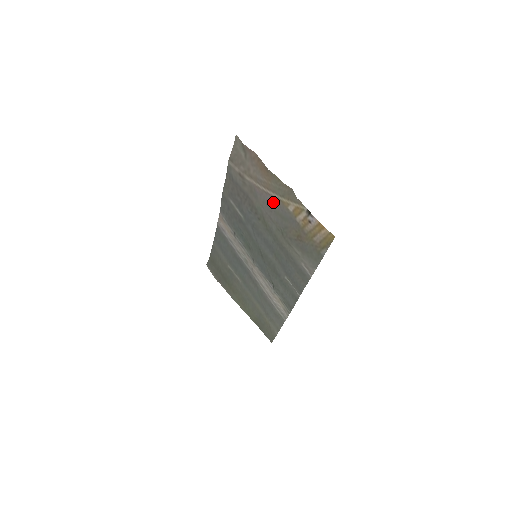
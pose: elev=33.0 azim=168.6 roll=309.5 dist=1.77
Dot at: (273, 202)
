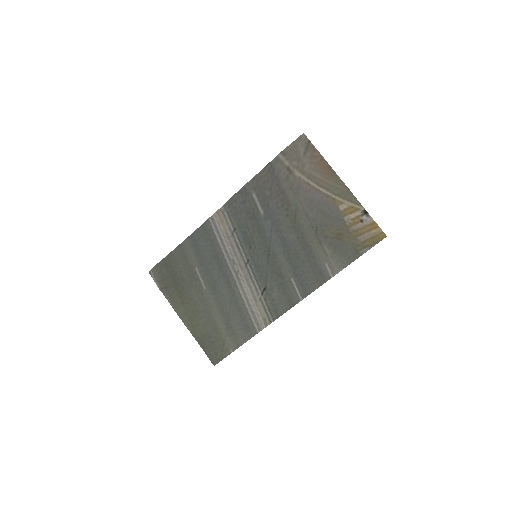
Dot at: (321, 199)
